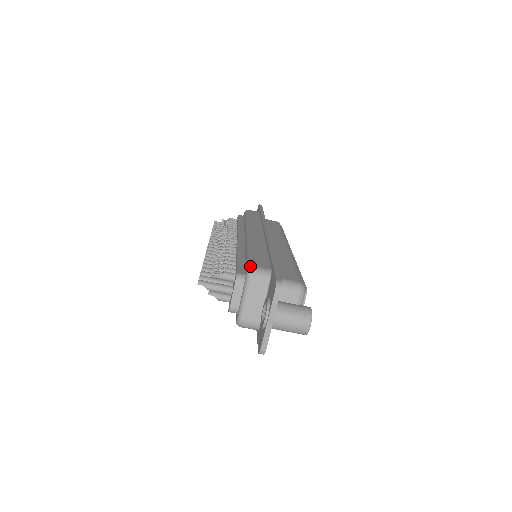
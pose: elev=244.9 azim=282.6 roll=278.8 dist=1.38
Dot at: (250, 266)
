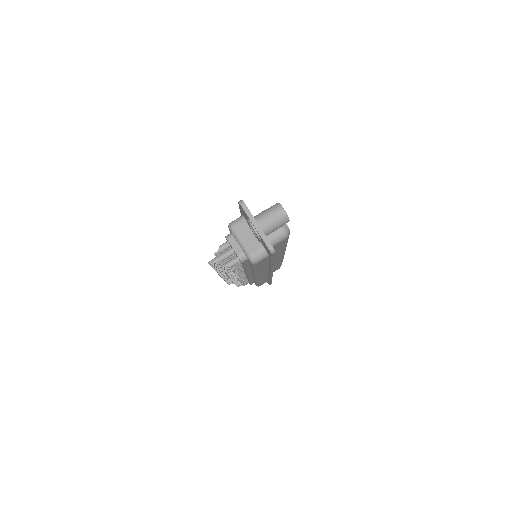
Dot at: (228, 225)
